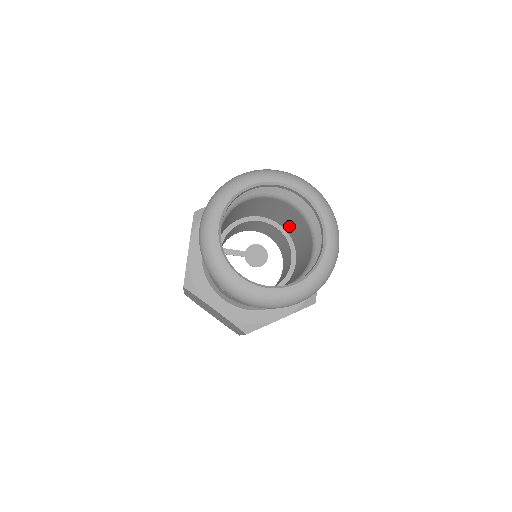
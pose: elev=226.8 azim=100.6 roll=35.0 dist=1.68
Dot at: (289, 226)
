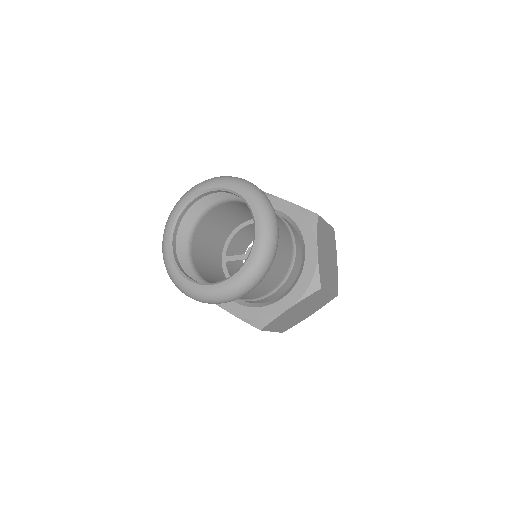
Dot at: occluded
